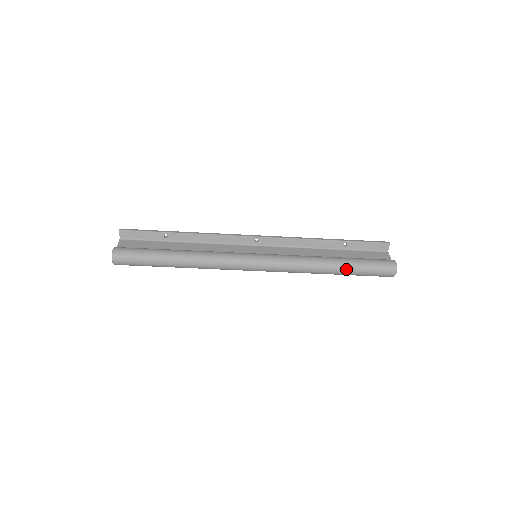
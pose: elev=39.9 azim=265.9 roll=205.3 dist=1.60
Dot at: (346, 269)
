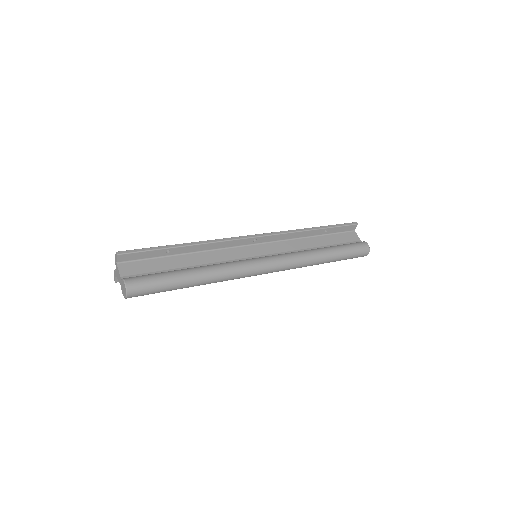
Dot at: (335, 259)
